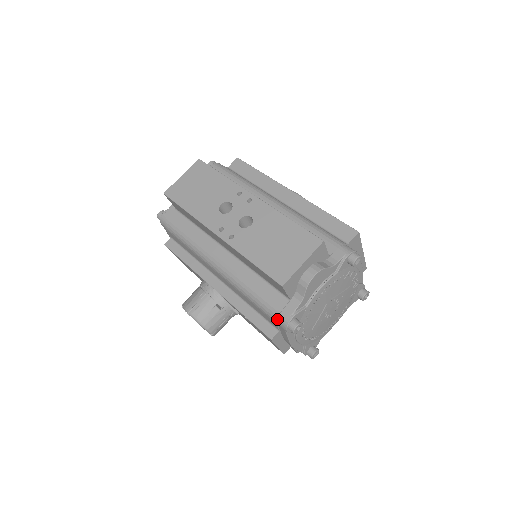
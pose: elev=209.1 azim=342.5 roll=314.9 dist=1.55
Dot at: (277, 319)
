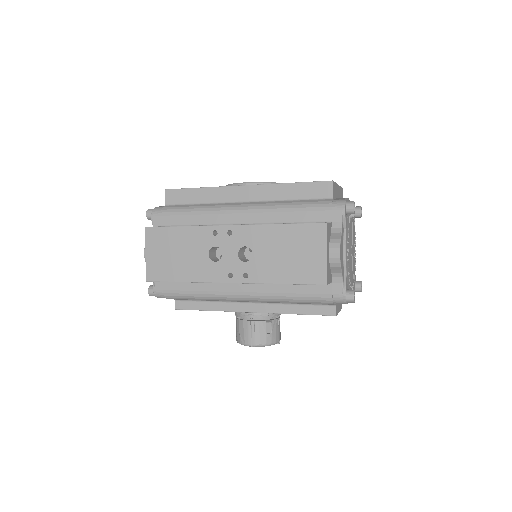
Dot at: (333, 302)
